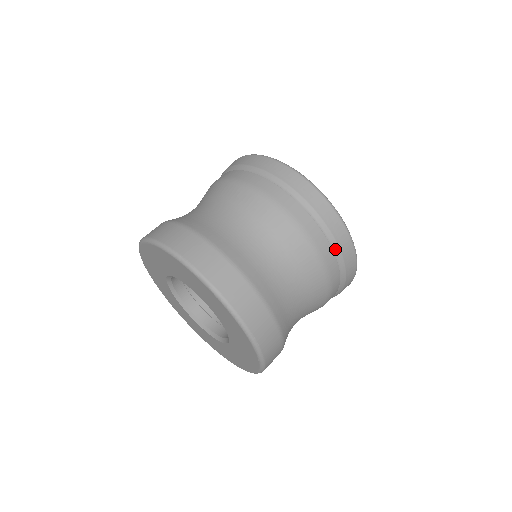
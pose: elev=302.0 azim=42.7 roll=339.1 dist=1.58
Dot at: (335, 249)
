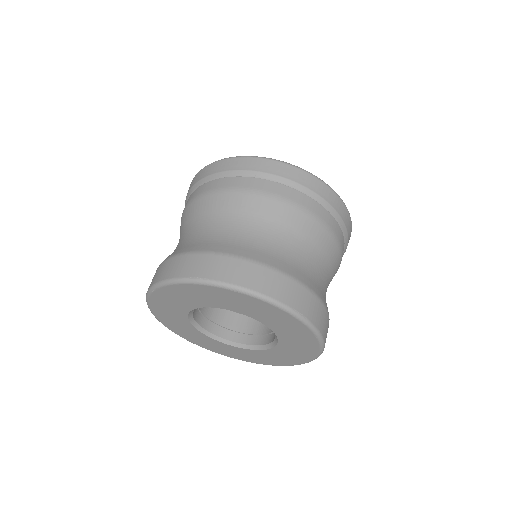
Dot at: (320, 201)
